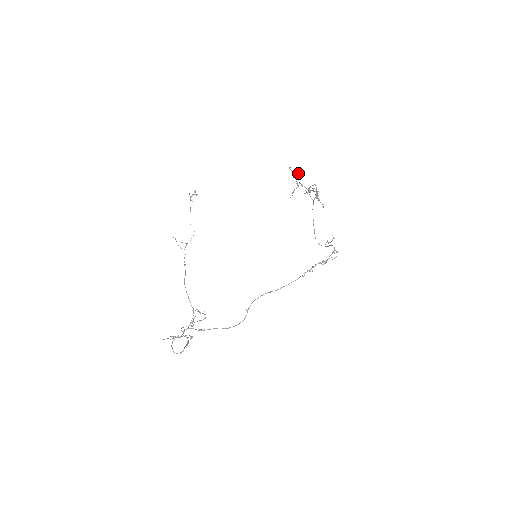
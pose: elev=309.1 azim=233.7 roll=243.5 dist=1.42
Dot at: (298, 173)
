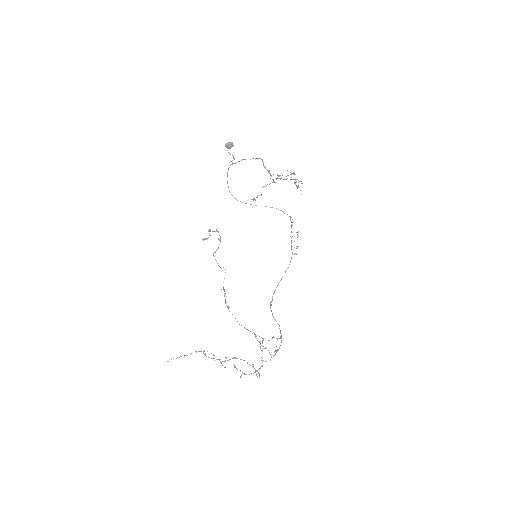
Dot at: (230, 143)
